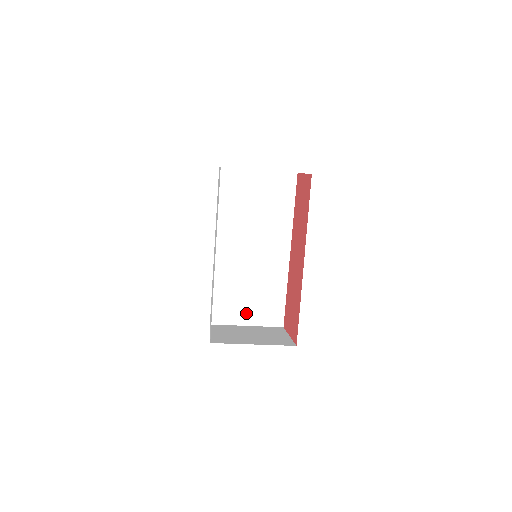
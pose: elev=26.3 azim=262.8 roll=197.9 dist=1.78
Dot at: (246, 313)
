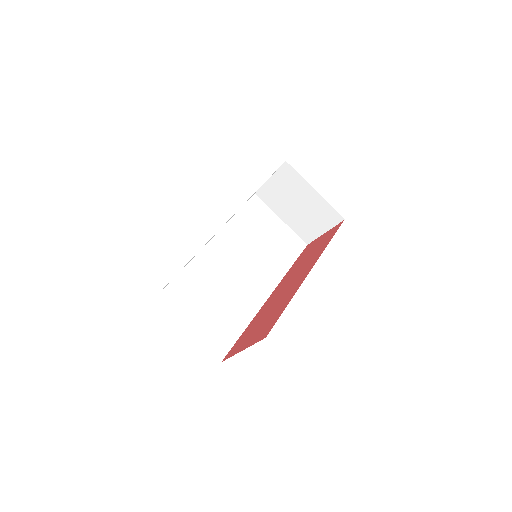
Dot at: (195, 318)
